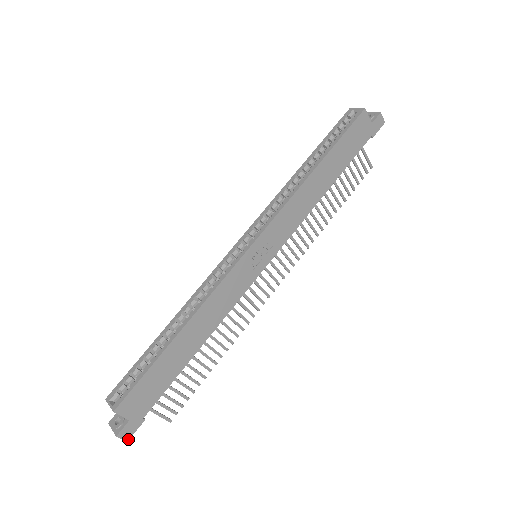
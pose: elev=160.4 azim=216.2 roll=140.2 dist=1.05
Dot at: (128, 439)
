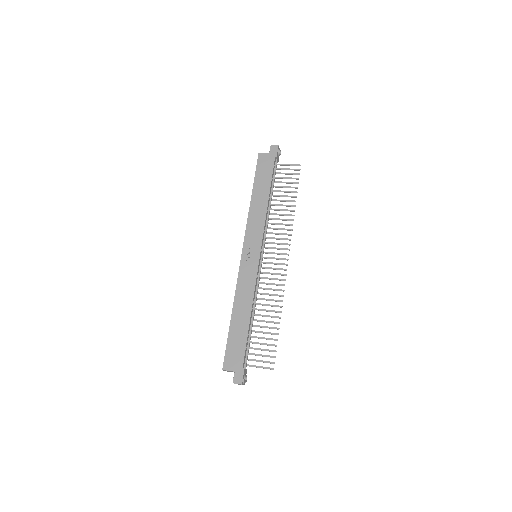
Dot at: (241, 383)
